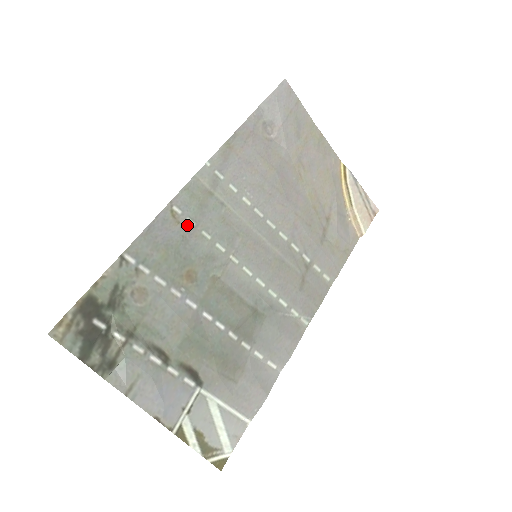
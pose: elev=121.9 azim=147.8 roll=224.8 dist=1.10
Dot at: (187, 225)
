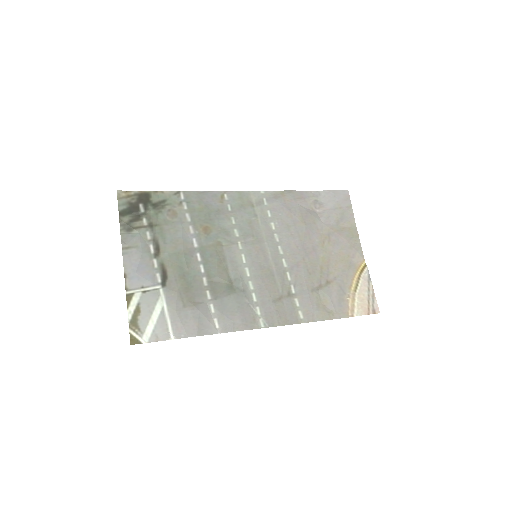
Dot at: (226, 207)
